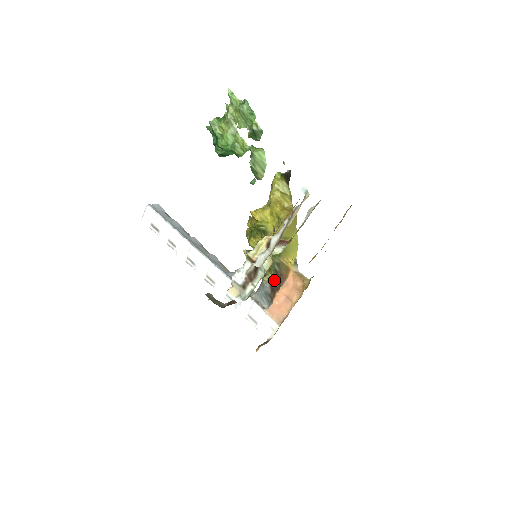
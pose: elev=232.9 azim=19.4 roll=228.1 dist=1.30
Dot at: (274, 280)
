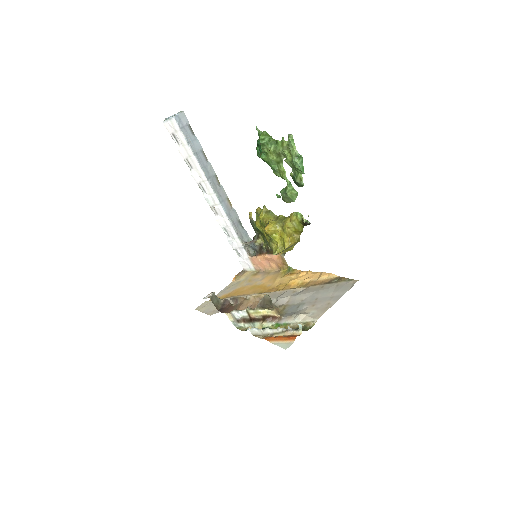
Dot at: (264, 247)
